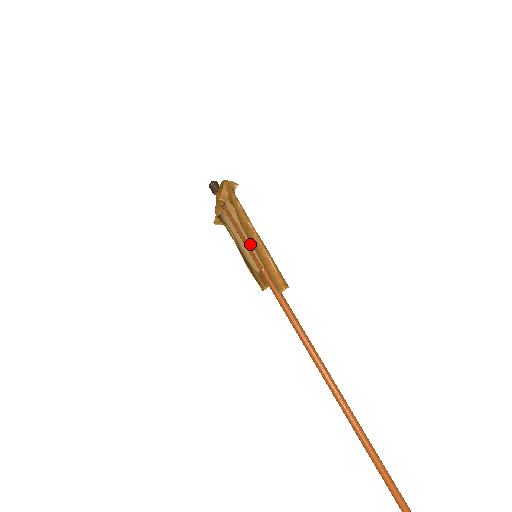
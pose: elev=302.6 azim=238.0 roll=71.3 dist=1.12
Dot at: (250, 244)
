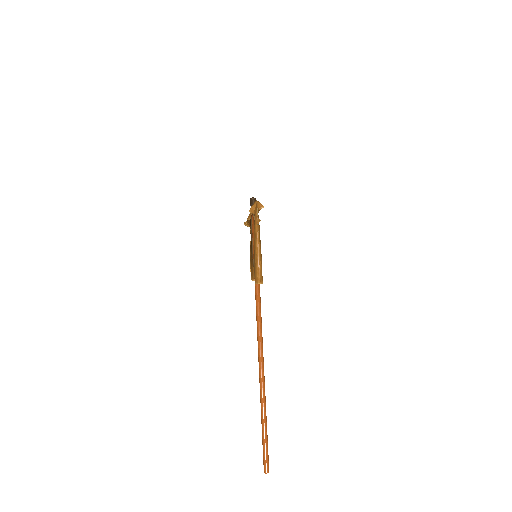
Dot at: occluded
